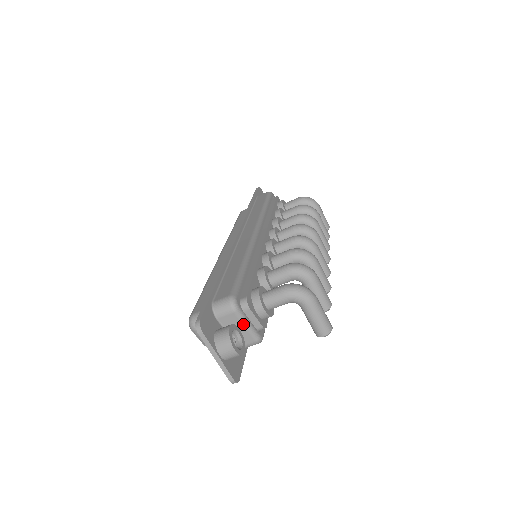
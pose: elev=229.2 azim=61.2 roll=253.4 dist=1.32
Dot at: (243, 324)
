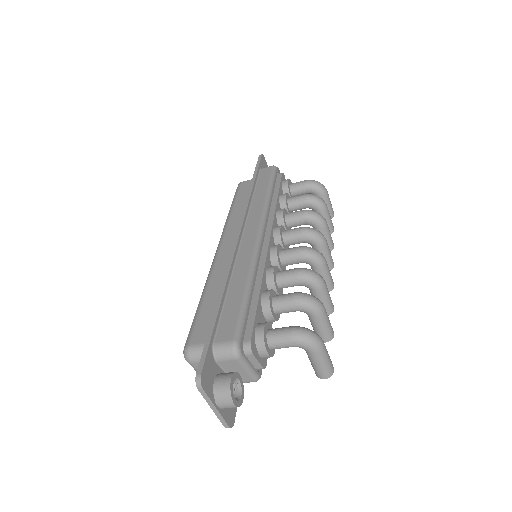
Dot at: (244, 368)
